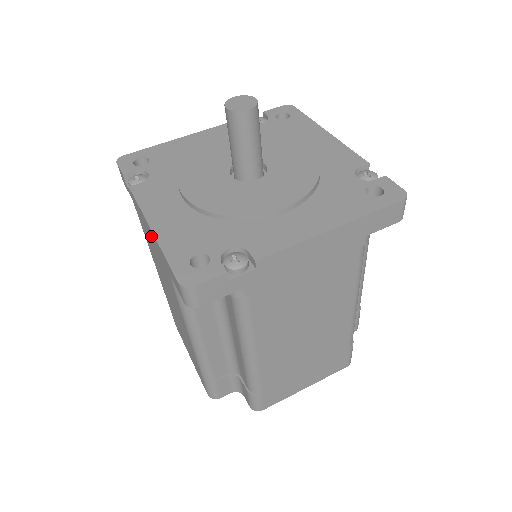
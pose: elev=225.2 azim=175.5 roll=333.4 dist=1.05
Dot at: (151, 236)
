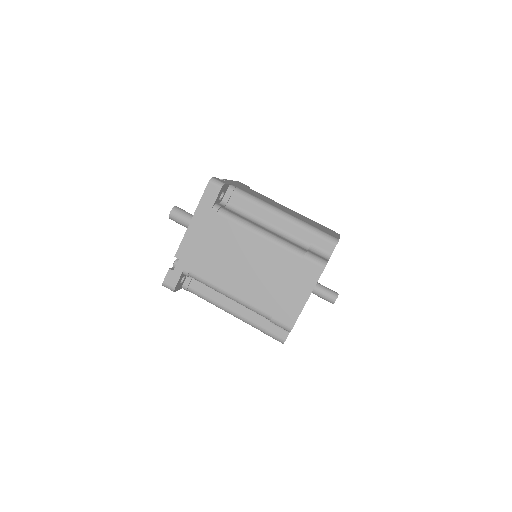
Dot at: occluded
